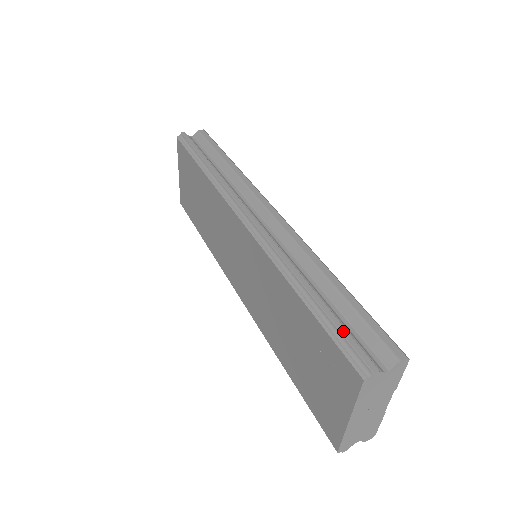
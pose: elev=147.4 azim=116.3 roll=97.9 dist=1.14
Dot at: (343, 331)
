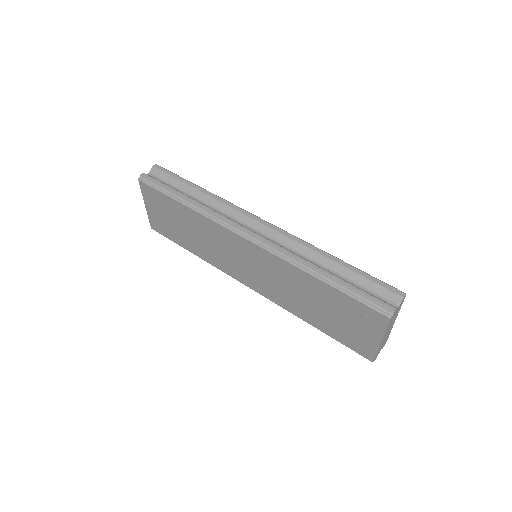
Dot at: (364, 294)
